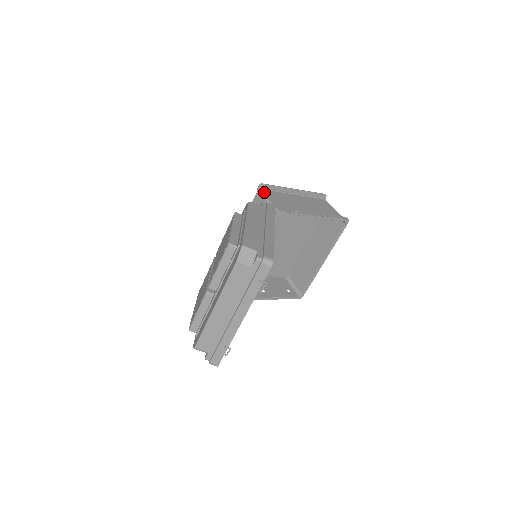
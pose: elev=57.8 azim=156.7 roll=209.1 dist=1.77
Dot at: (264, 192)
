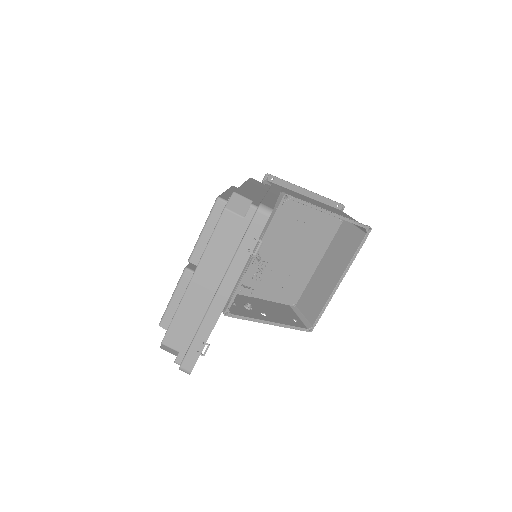
Dot at: (270, 183)
